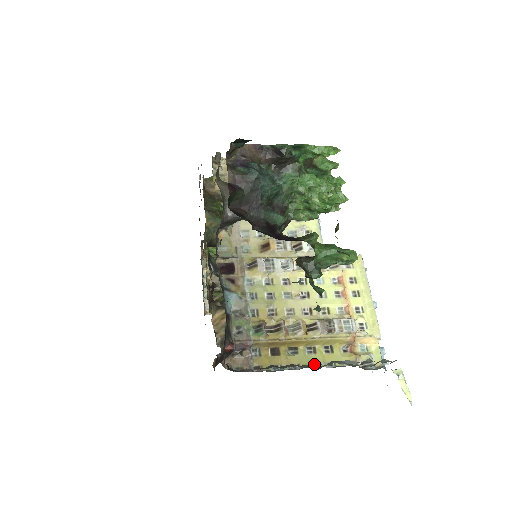
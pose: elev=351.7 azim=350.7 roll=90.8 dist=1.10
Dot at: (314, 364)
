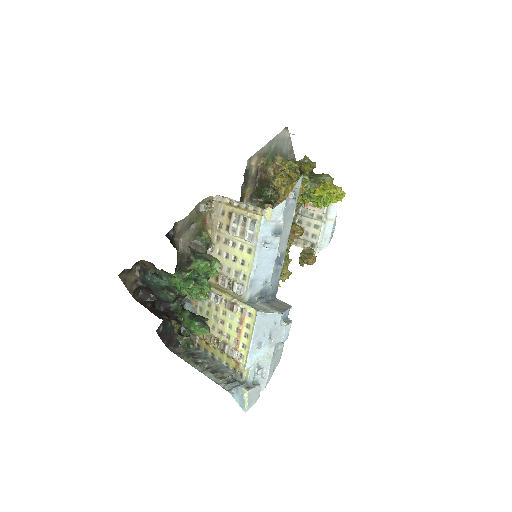
Dot at: (197, 367)
